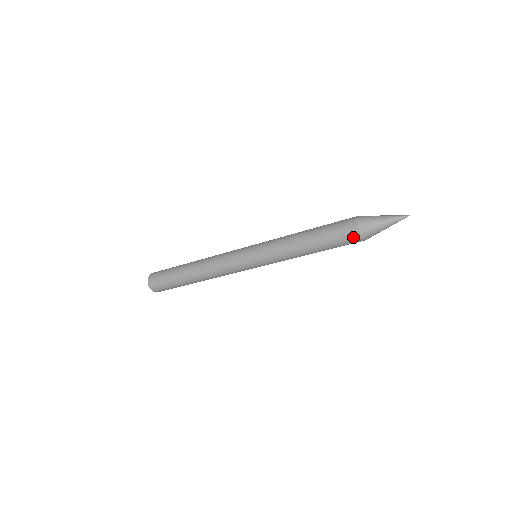
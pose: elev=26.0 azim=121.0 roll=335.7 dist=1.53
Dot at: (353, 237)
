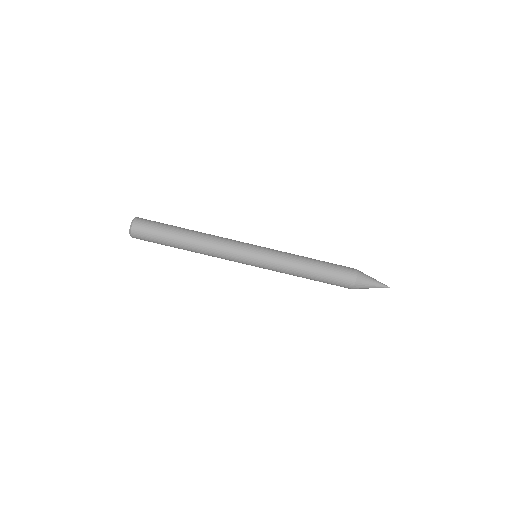
Dot at: (348, 282)
